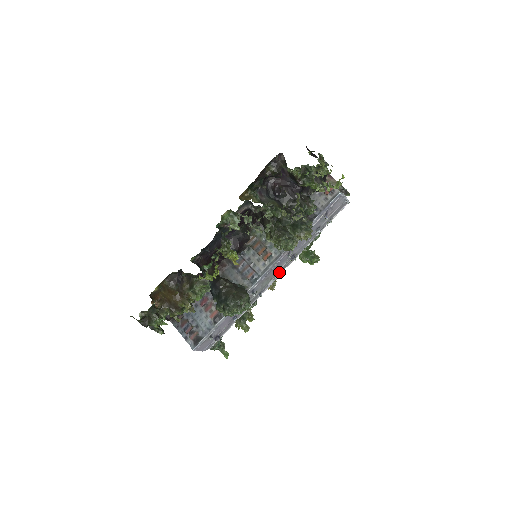
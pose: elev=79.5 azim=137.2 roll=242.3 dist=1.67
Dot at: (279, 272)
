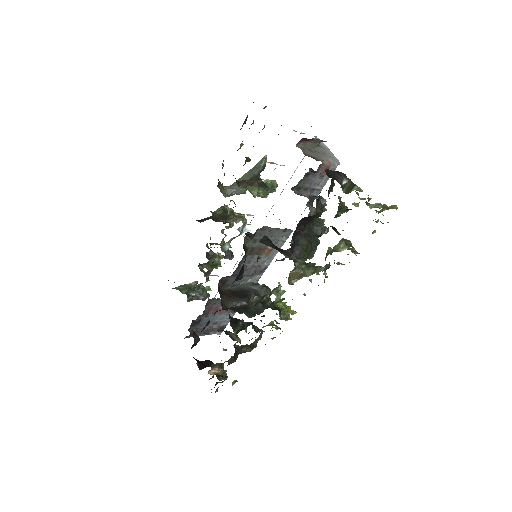
Dot at: occluded
